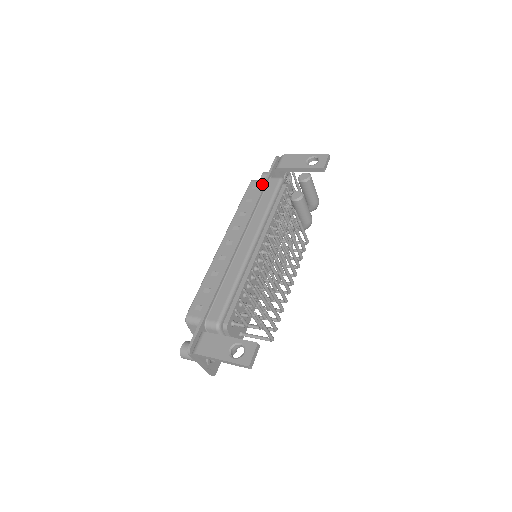
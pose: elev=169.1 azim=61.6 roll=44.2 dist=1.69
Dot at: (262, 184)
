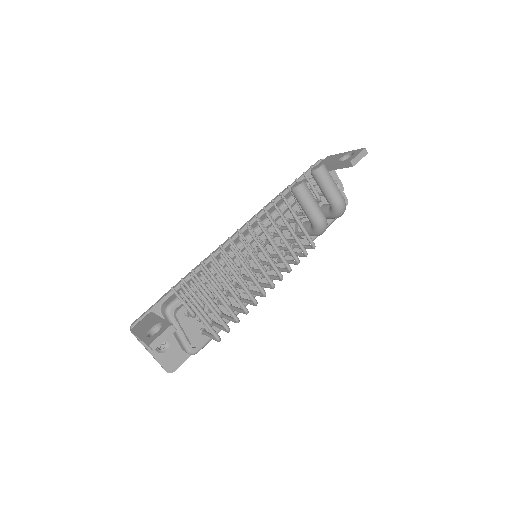
Dot at: occluded
